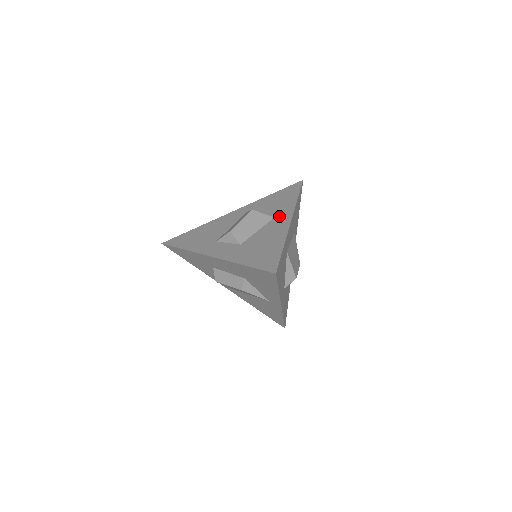
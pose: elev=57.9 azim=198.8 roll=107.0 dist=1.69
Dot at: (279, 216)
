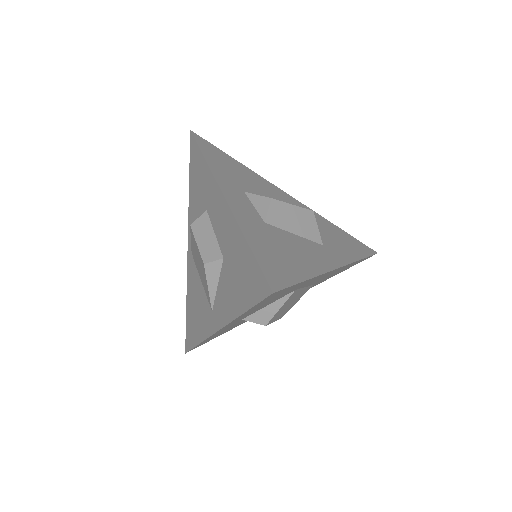
Dot at: (329, 250)
